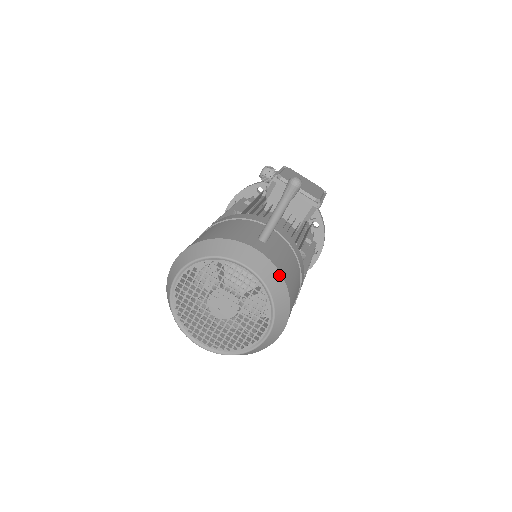
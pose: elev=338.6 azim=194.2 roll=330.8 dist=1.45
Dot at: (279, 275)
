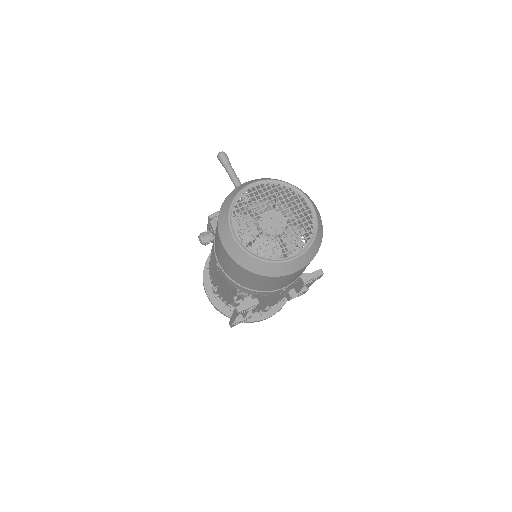
Dot at: occluded
